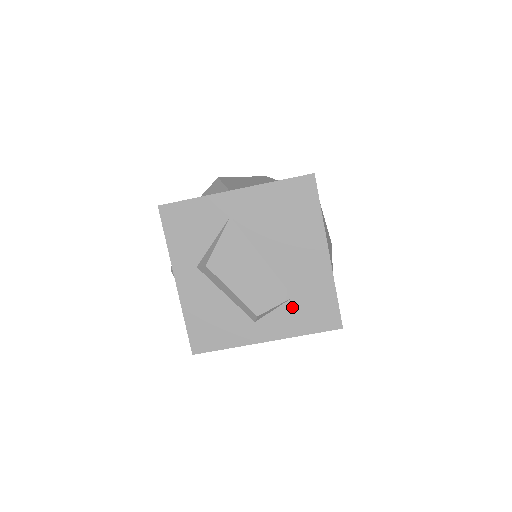
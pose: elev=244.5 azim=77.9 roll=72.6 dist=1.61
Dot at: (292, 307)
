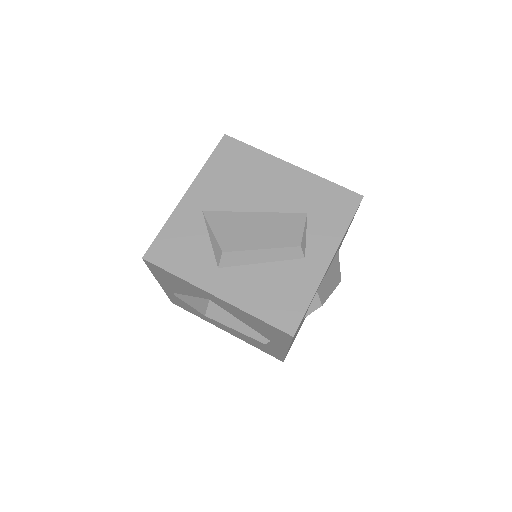
Dot at: (315, 220)
